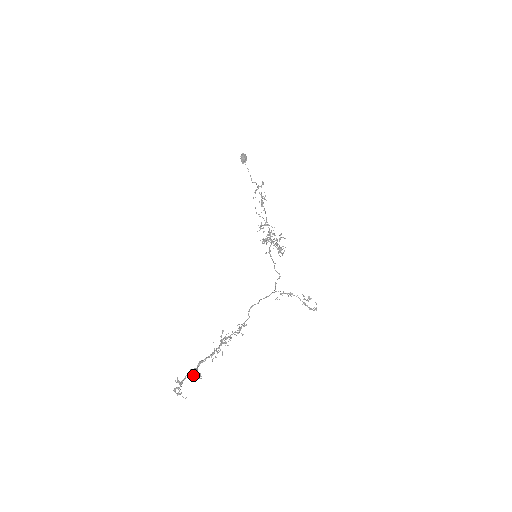
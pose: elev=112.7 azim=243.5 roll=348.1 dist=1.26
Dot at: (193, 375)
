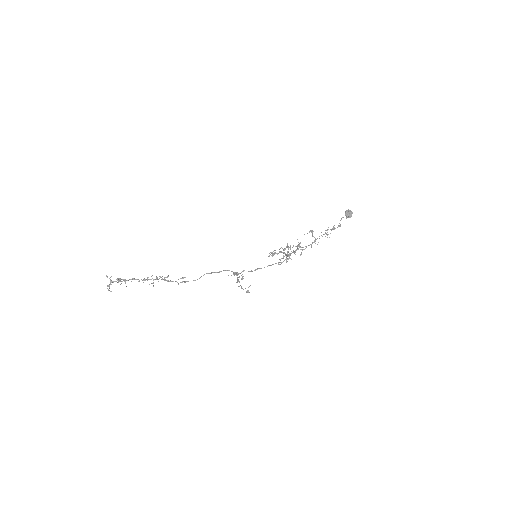
Dot at: (117, 278)
